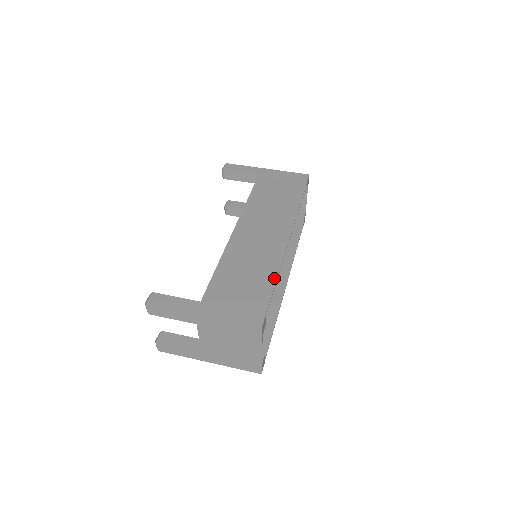
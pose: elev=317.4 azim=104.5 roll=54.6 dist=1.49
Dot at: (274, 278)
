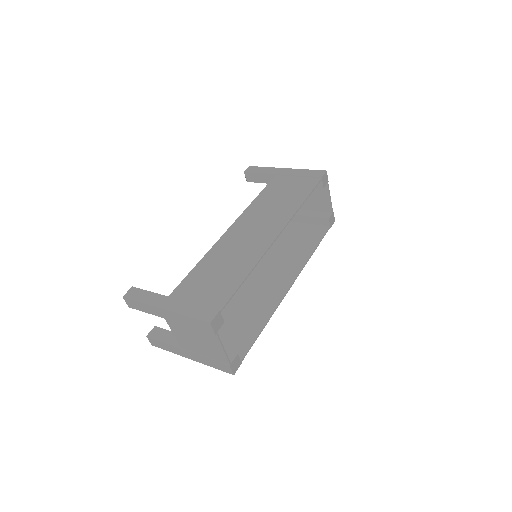
Dot at: (244, 275)
